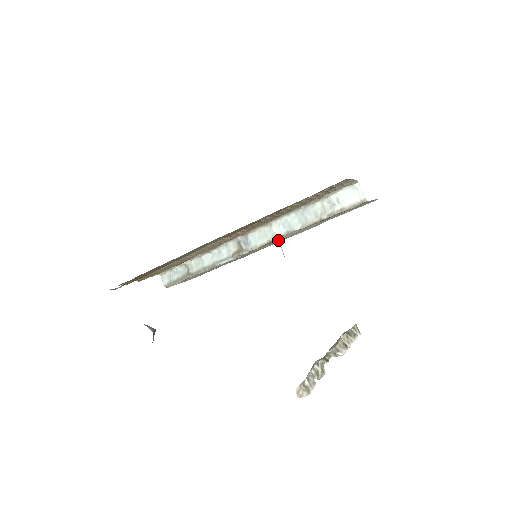
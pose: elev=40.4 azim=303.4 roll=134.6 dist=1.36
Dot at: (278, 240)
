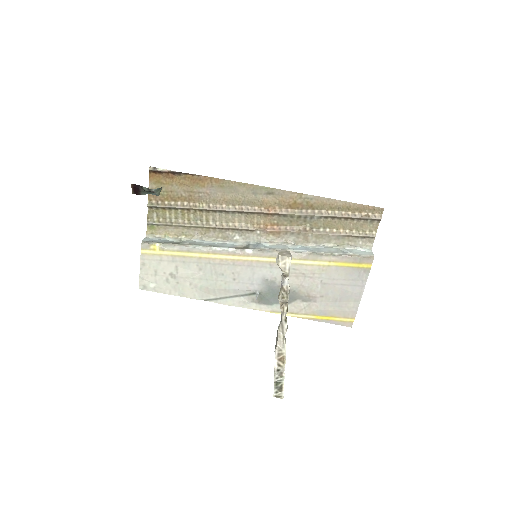
Dot at: occluded
